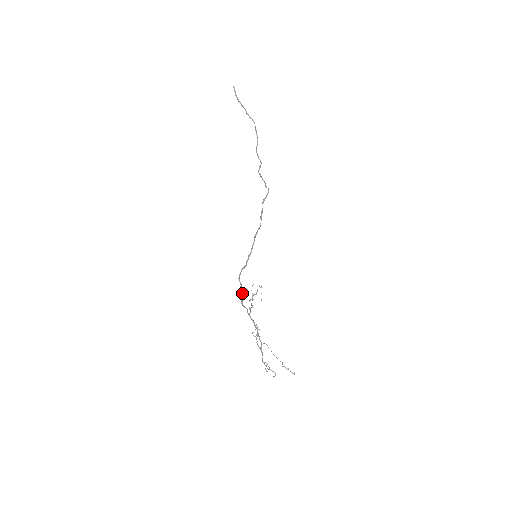
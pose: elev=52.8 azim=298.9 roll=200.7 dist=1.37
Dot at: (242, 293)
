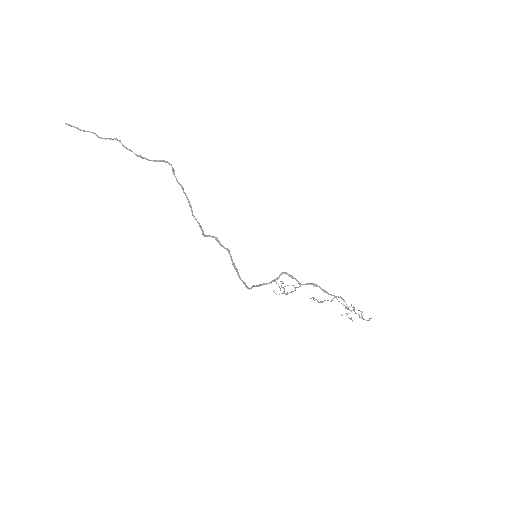
Dot at: (280, 275)
